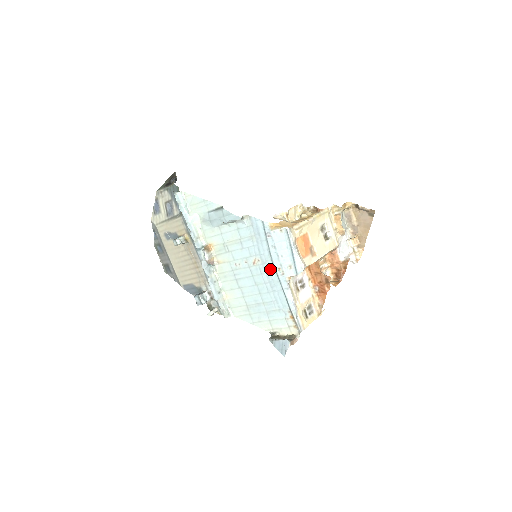
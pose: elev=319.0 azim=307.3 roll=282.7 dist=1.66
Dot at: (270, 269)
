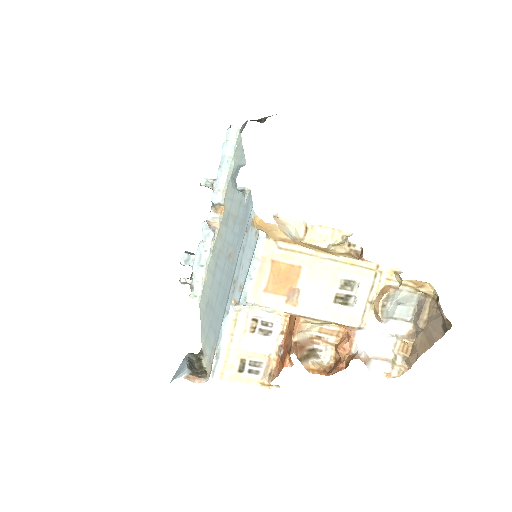
Dot at: (231, 275)
